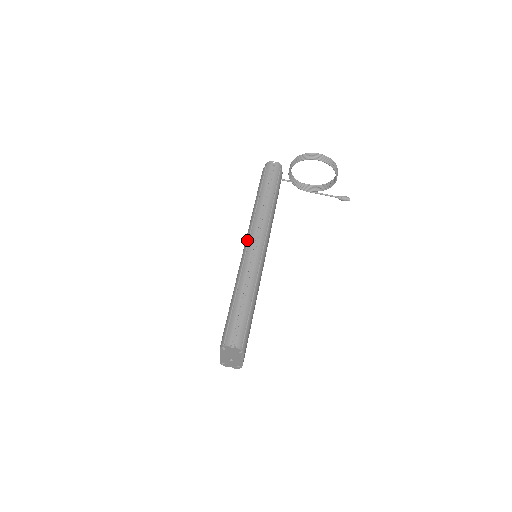
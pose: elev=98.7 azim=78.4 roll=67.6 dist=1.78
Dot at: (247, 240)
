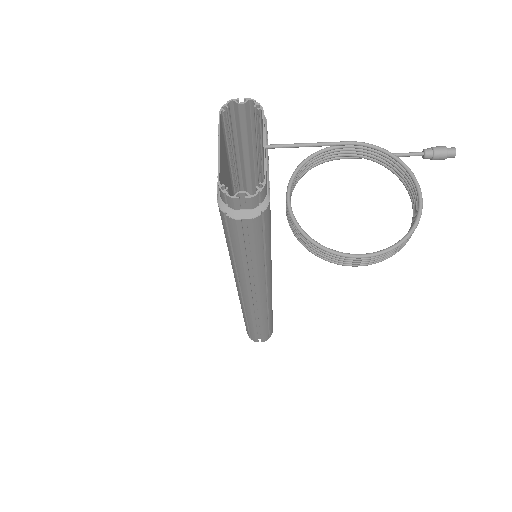
Dot at: (239, 294)
